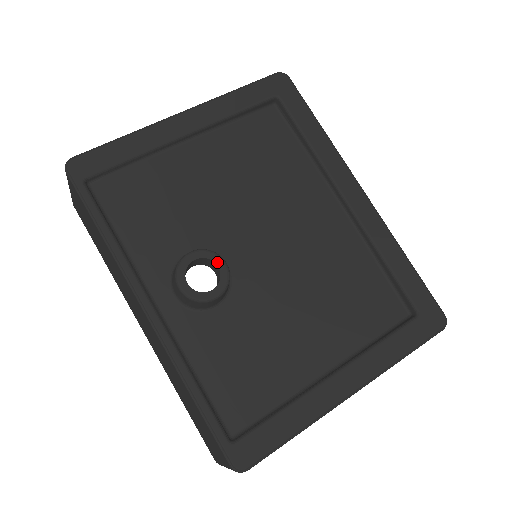
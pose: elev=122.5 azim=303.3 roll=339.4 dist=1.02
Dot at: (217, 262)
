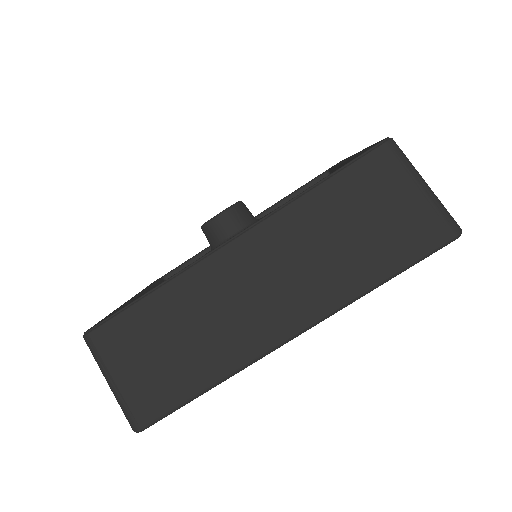
Dot at: occluded
